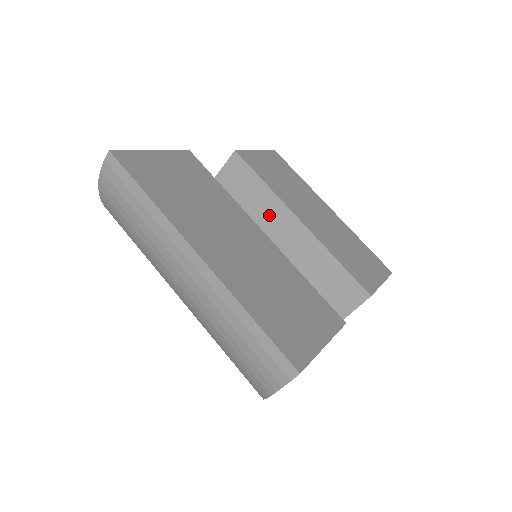
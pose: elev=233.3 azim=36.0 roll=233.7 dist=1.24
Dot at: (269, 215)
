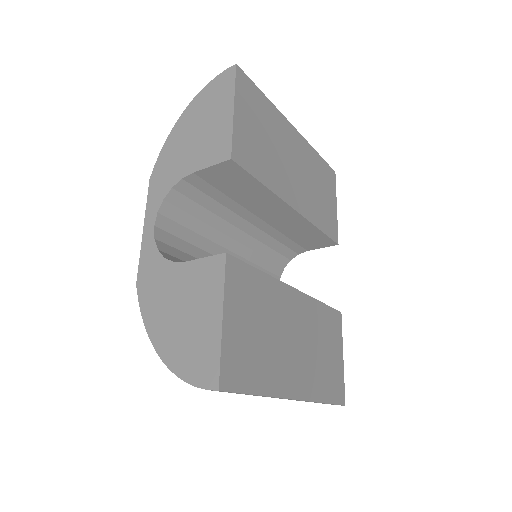
Dot at: (260, 204)
